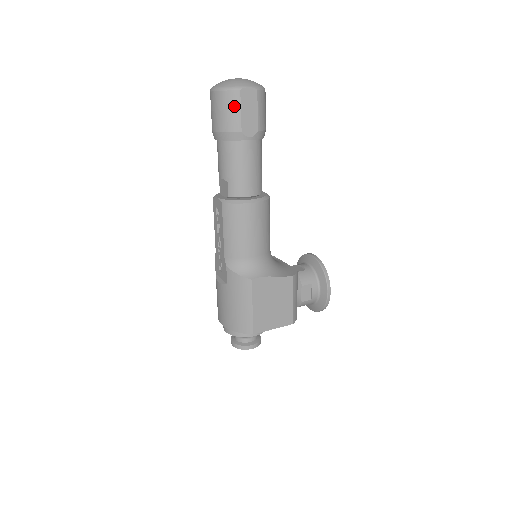
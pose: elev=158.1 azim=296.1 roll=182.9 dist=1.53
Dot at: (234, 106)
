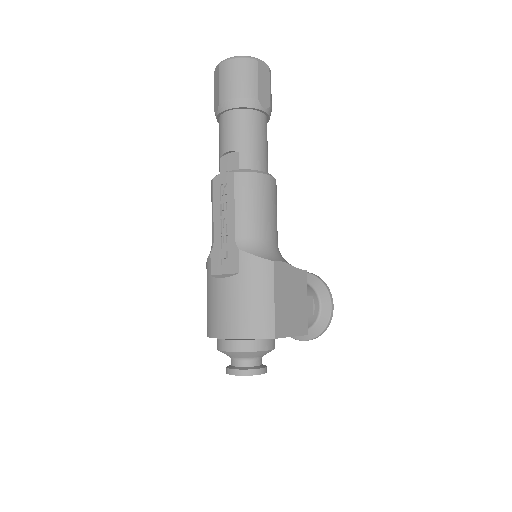
Dot at: (251, 73)
